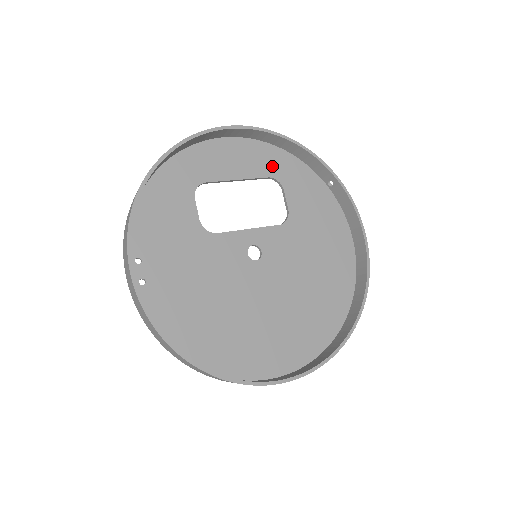
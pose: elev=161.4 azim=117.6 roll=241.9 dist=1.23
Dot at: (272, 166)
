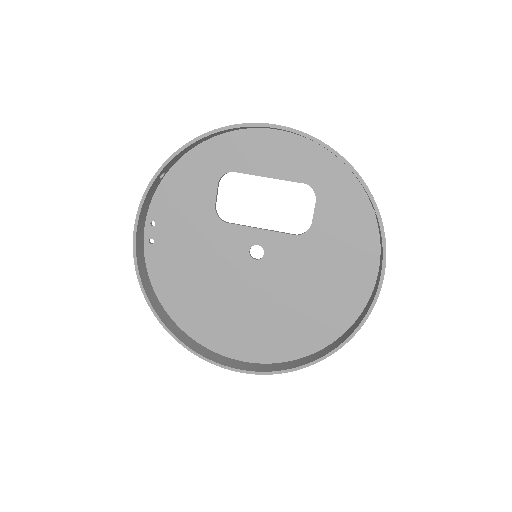
Dot at: (313, 172)
